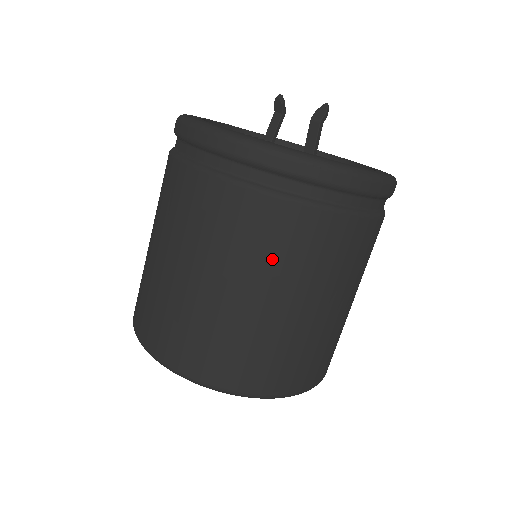
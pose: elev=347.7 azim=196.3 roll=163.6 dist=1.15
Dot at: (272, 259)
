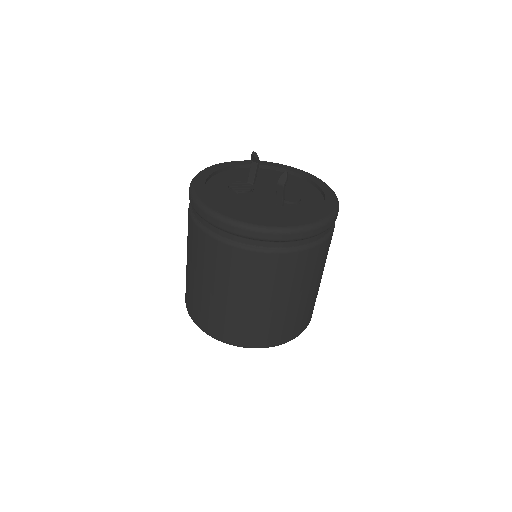
Dot at: (267, 282)
